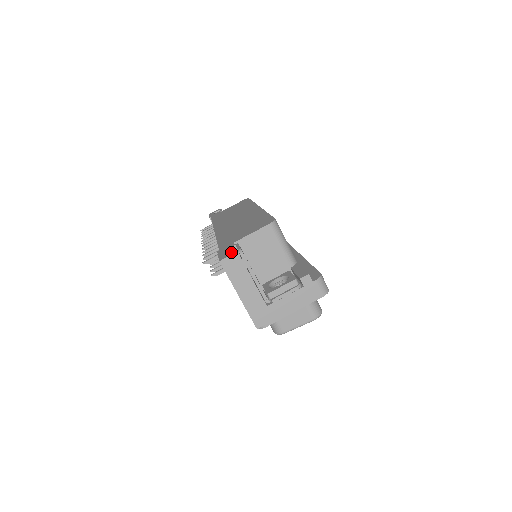
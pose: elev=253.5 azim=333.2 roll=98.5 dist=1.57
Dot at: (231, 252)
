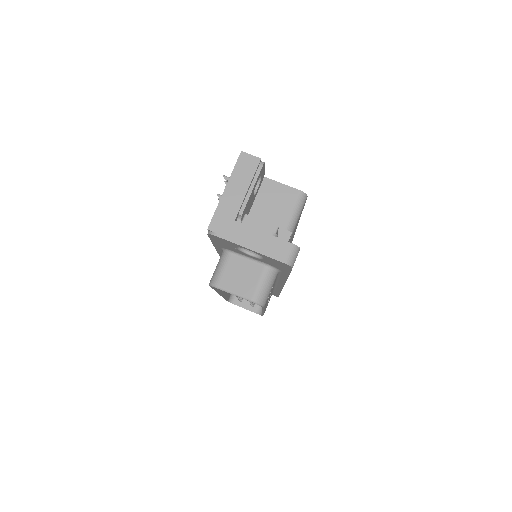
Dot at: occluded
